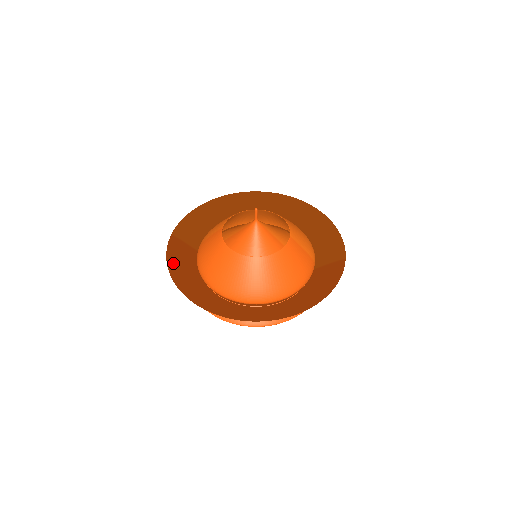
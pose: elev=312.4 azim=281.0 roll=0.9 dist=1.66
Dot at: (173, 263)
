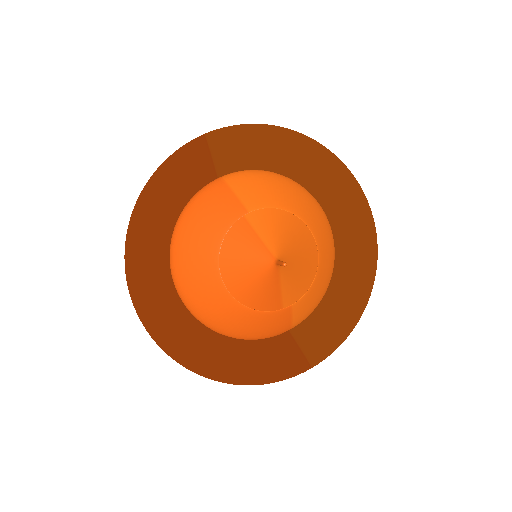
Dot at: (164, 175)
